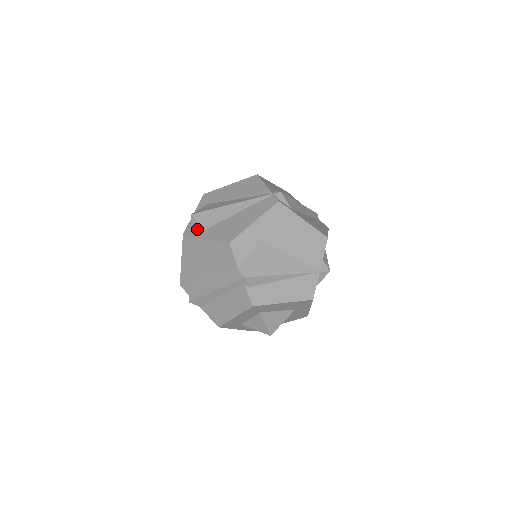
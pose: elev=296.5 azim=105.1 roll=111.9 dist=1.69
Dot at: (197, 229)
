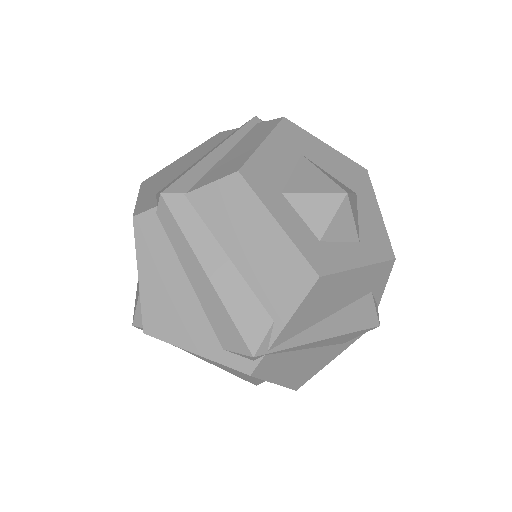
Dot at: occluded
